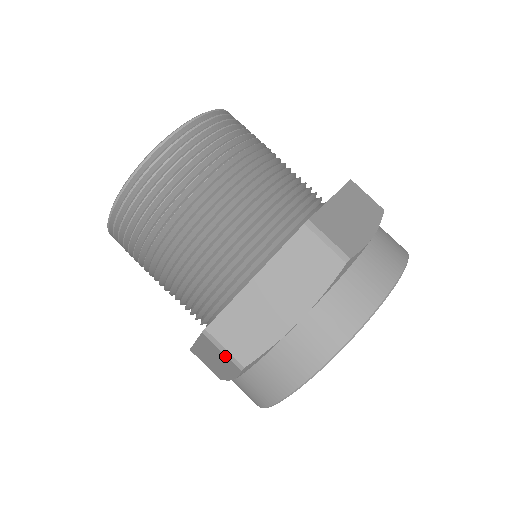
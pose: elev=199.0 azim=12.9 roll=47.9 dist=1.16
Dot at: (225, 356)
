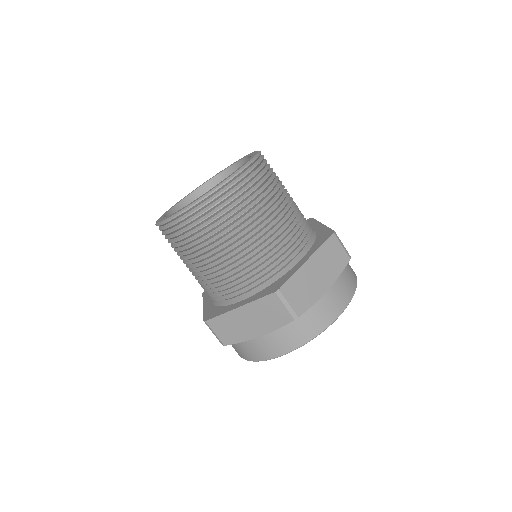
Dot at: (285, 310)
